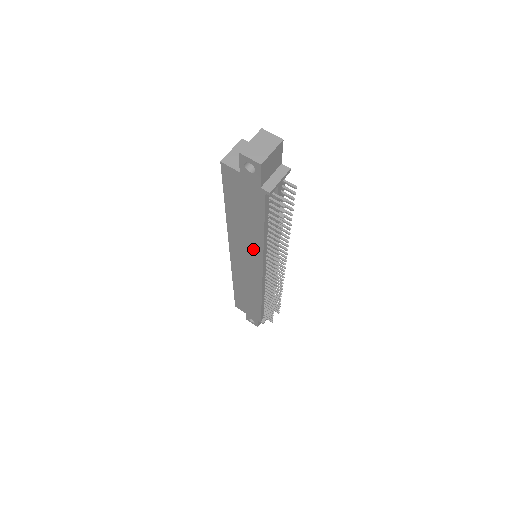
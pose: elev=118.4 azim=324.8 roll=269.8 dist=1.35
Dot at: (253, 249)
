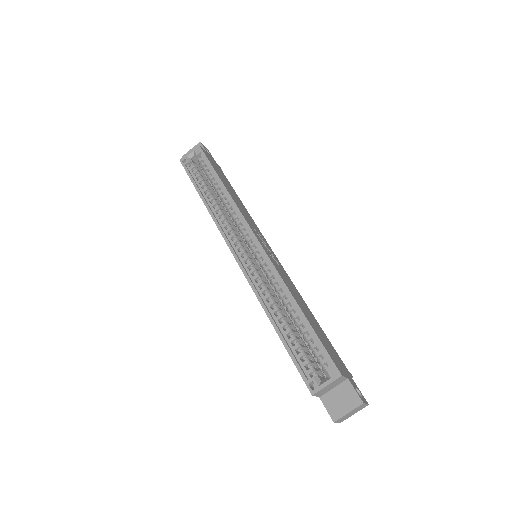
Dot at: occluded
